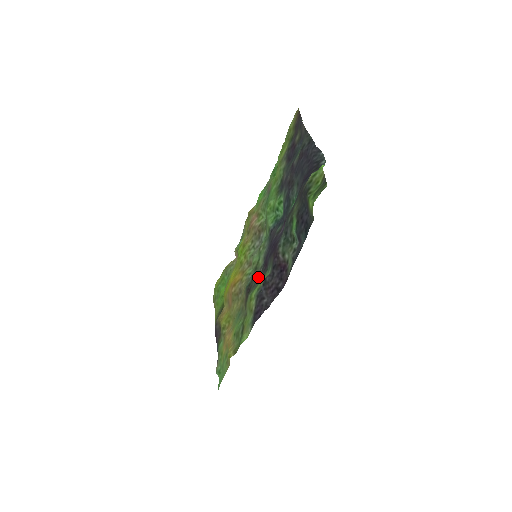
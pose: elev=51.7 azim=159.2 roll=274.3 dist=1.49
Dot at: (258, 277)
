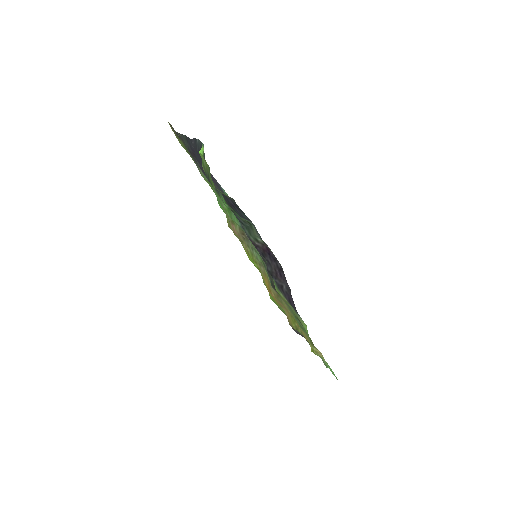
Dot at: occluded
